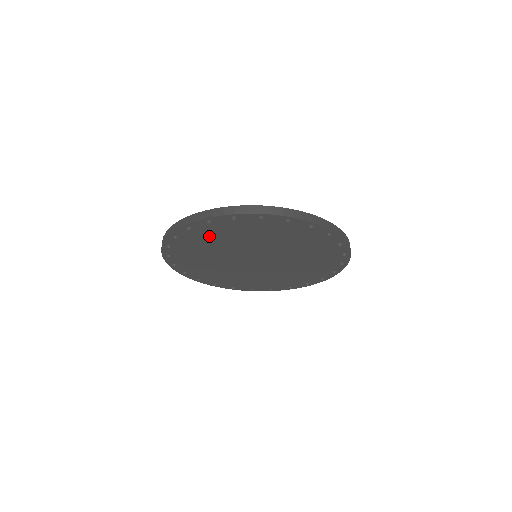
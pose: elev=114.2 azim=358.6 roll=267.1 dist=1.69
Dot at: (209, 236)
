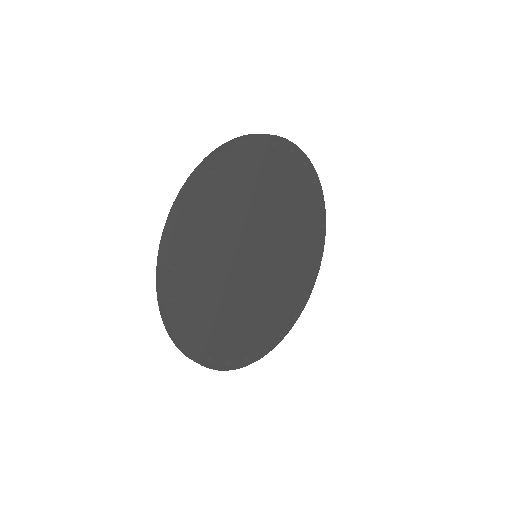
Dot at: (197, 261)
